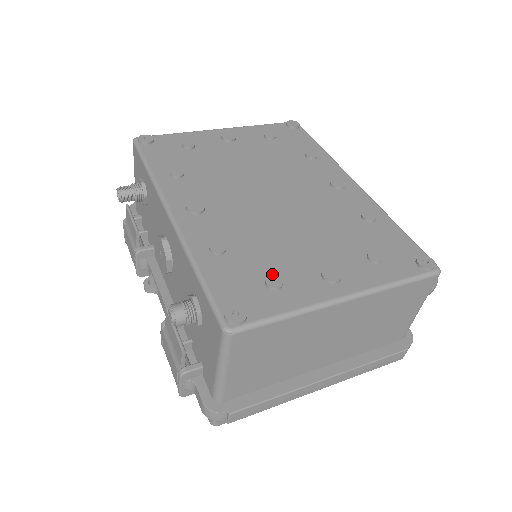
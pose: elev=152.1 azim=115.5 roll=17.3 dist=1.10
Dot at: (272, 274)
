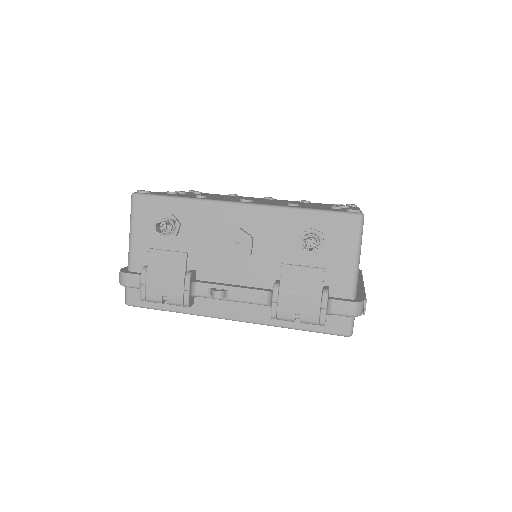
Dot at: occluded
